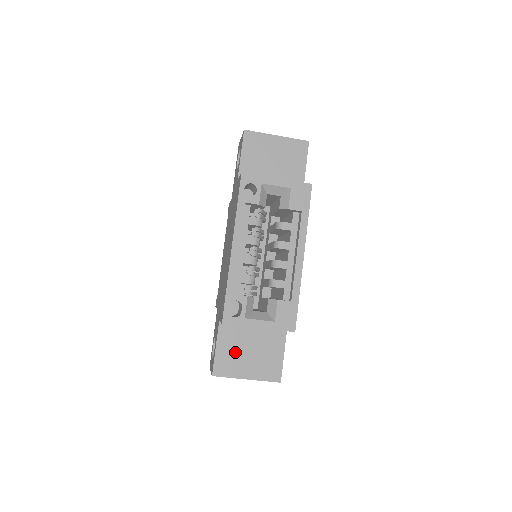
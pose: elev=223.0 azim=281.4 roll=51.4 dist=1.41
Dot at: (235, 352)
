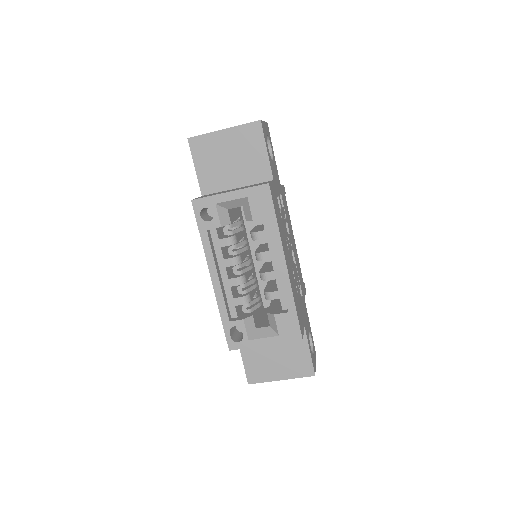
Dot at: (261, 359)
